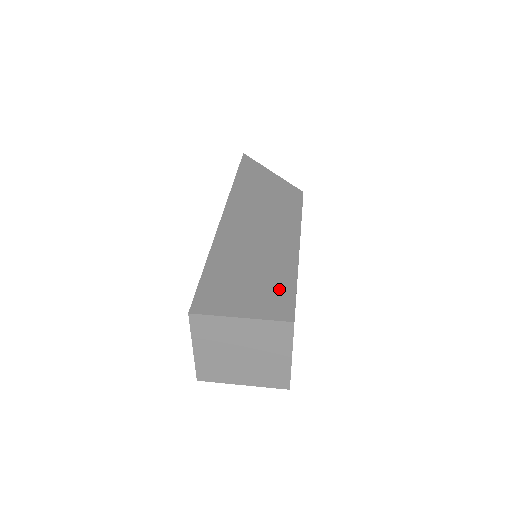
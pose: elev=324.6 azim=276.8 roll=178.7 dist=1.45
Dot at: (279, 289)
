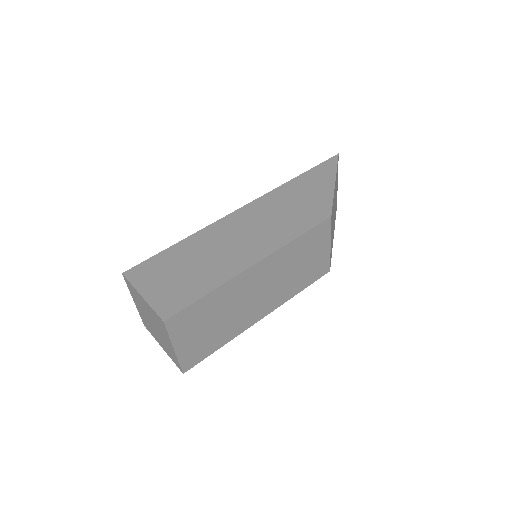
Dot at: (190, 291)
